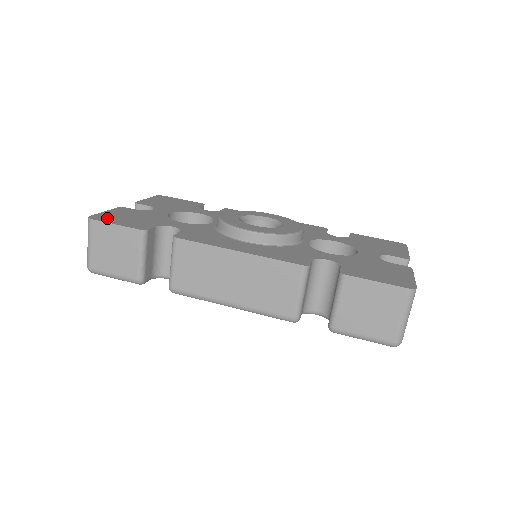
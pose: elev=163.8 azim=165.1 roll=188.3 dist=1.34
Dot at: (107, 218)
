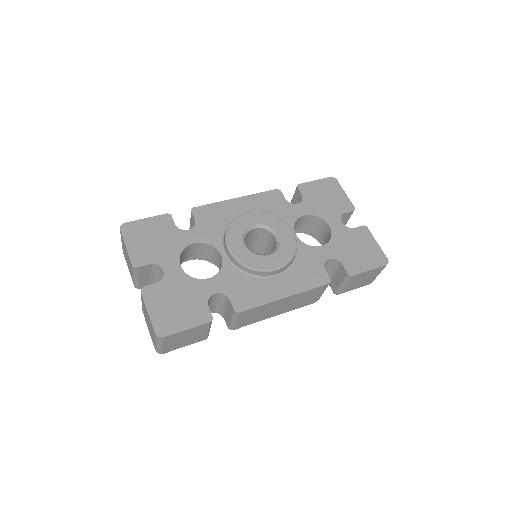
Dot at: (168, 324)
